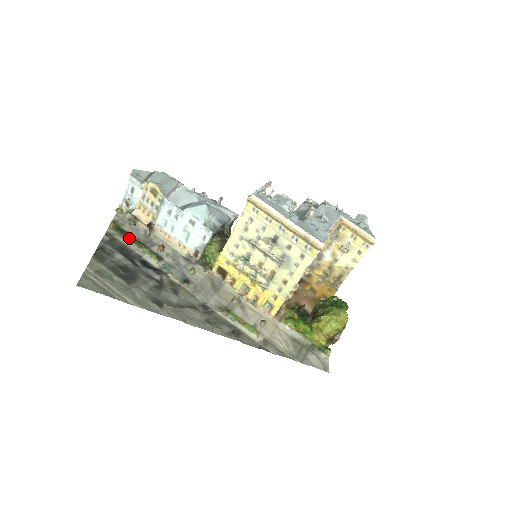
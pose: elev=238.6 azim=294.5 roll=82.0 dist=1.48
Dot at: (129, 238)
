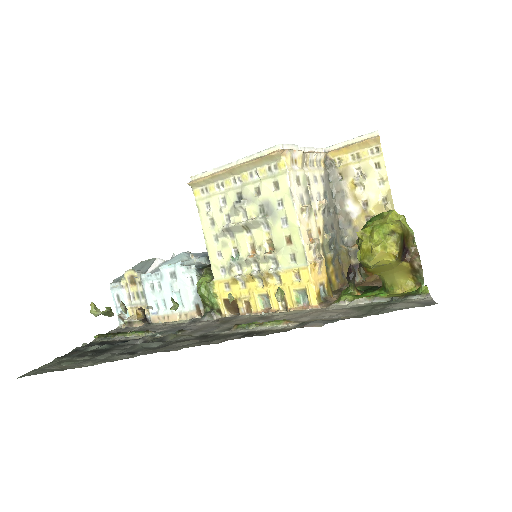
Dot at: (114, 334)
